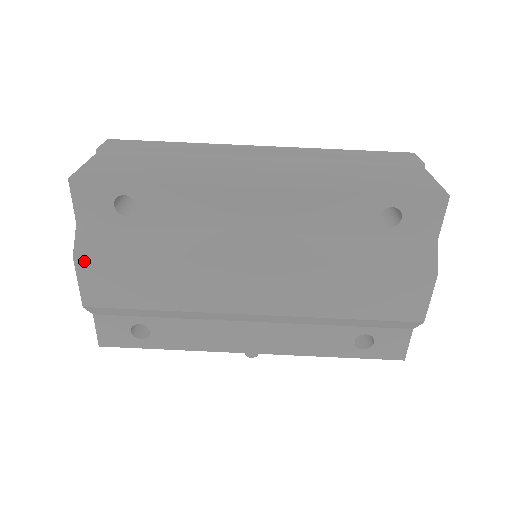
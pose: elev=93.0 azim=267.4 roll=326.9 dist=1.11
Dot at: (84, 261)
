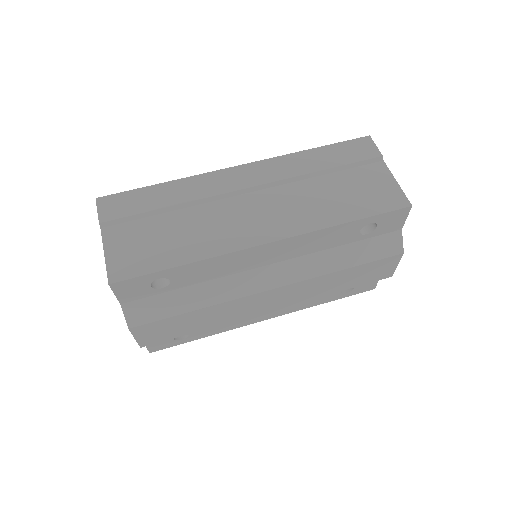
Dot at: (138, 328)
